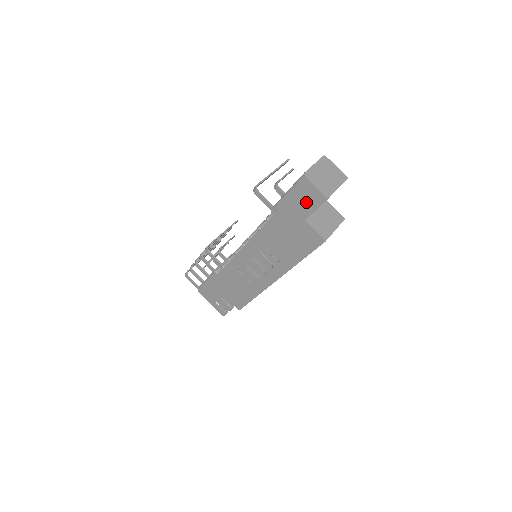
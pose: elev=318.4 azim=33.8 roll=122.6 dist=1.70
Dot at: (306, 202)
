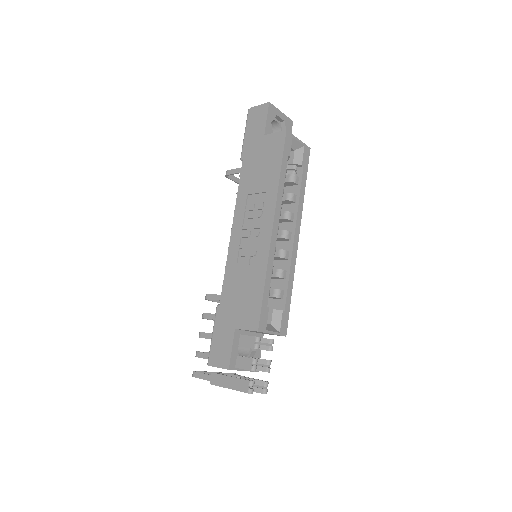
Dot at: (258, 122)
